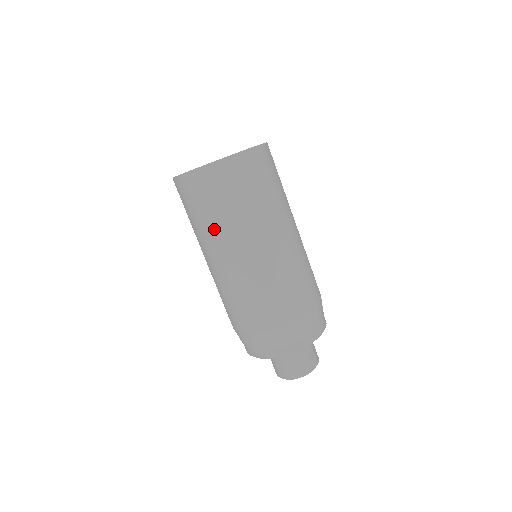
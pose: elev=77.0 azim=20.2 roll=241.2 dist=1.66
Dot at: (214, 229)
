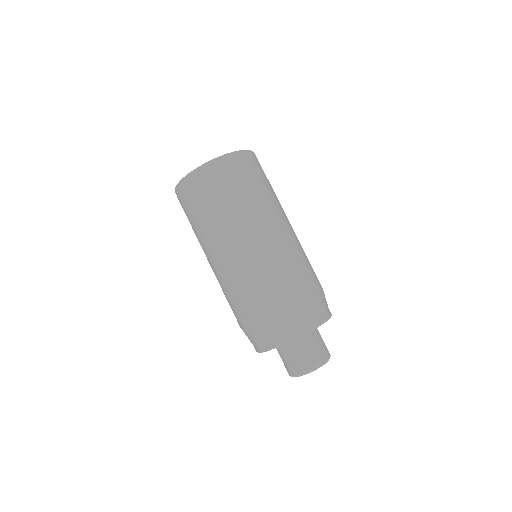
Dot at: (251, 203)
